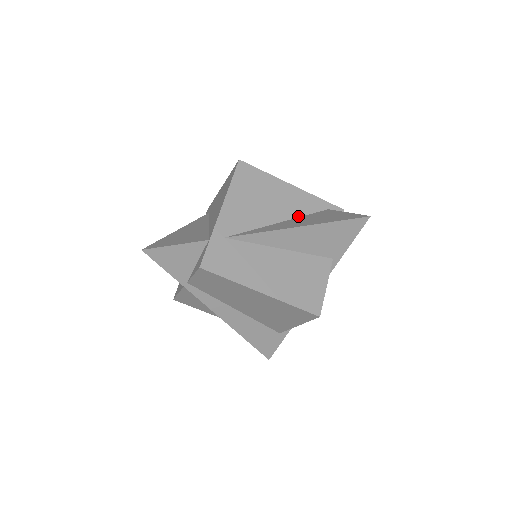
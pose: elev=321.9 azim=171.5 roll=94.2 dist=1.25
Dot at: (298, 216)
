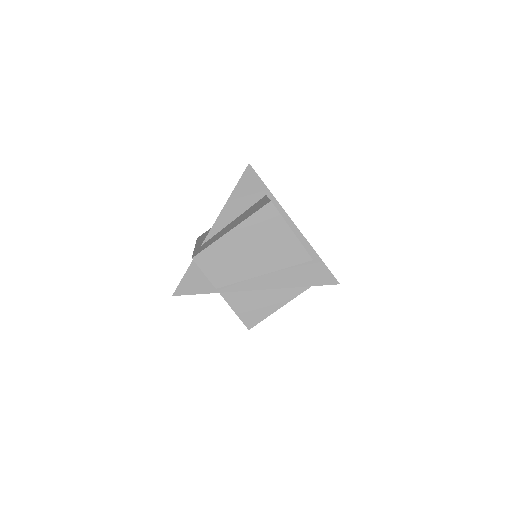
Dot at: occluded
